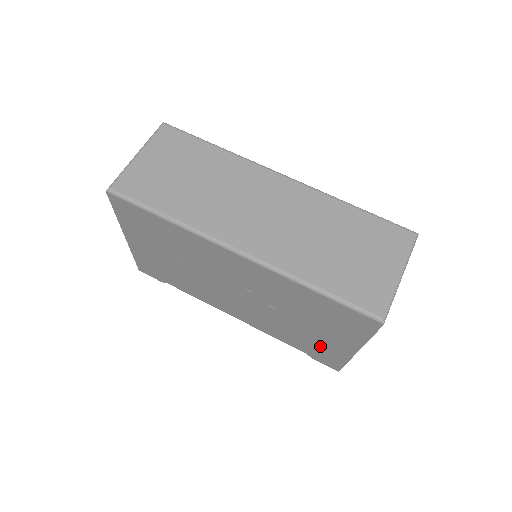
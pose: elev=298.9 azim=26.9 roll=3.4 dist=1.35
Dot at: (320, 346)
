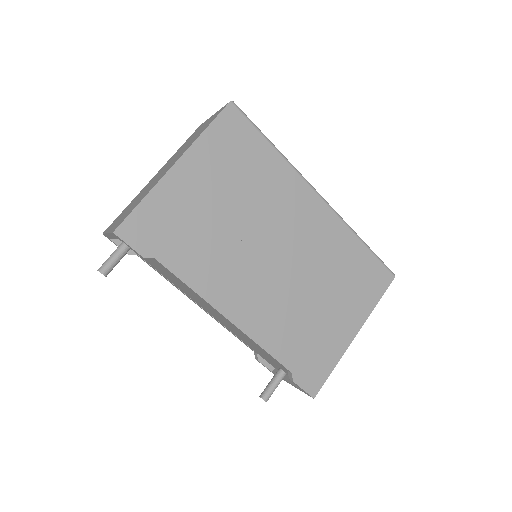
Dot at: (321, 342)
